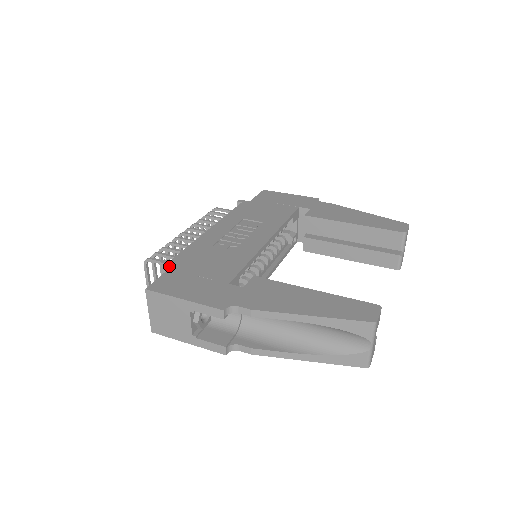
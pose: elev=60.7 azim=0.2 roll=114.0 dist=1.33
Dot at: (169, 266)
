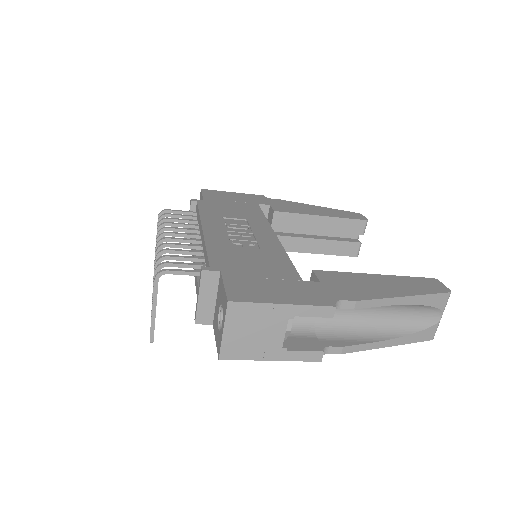
Dot at: (214, 273)
